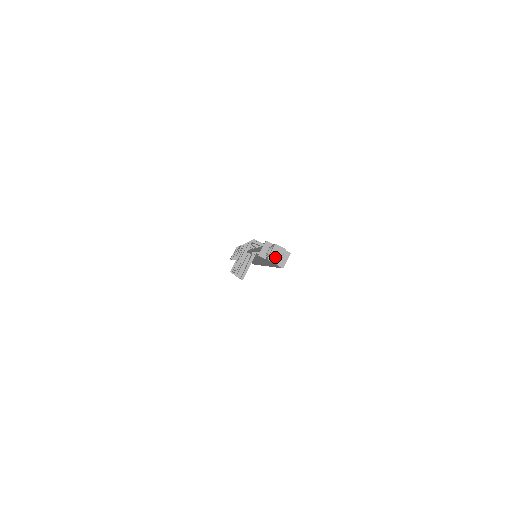
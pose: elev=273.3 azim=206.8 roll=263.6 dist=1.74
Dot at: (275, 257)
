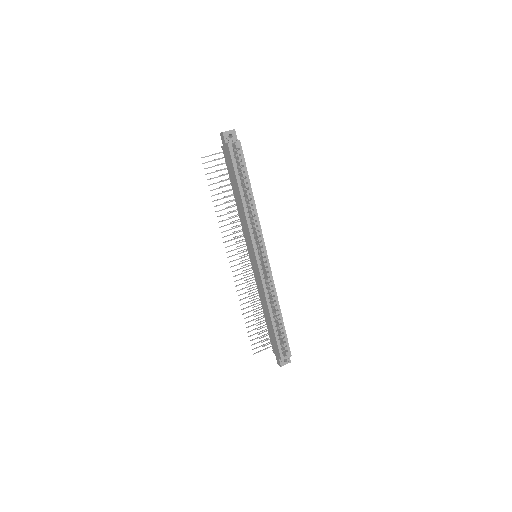
Dot at: (225, 132)
